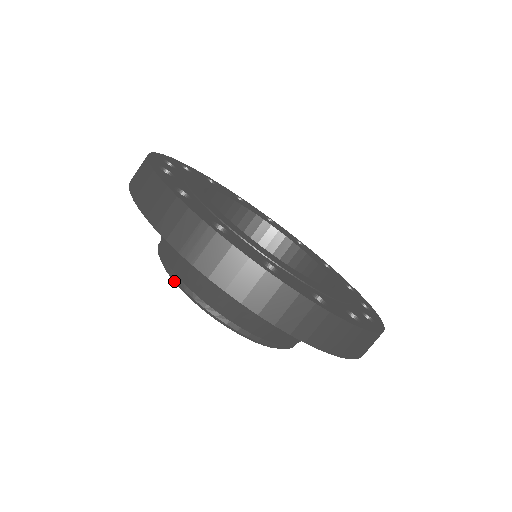
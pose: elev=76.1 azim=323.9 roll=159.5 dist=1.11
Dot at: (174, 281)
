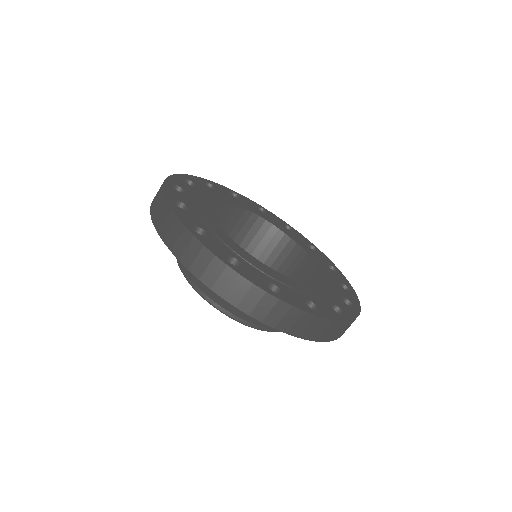
Dot at: (243, 324)
